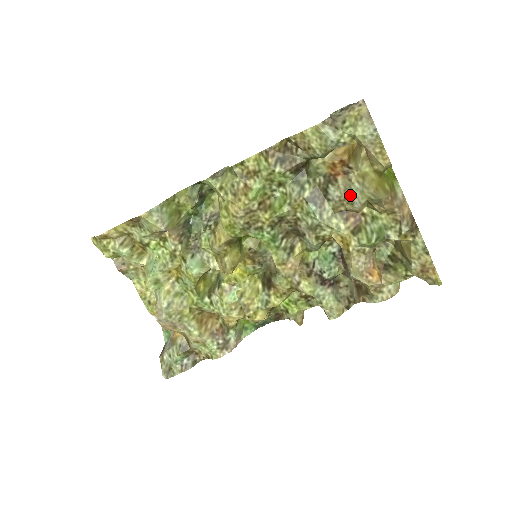
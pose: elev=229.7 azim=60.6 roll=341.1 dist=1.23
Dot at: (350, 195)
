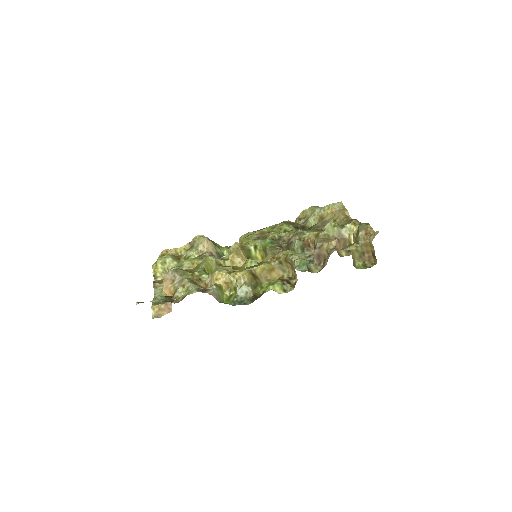
Dot at: (324, 223)
